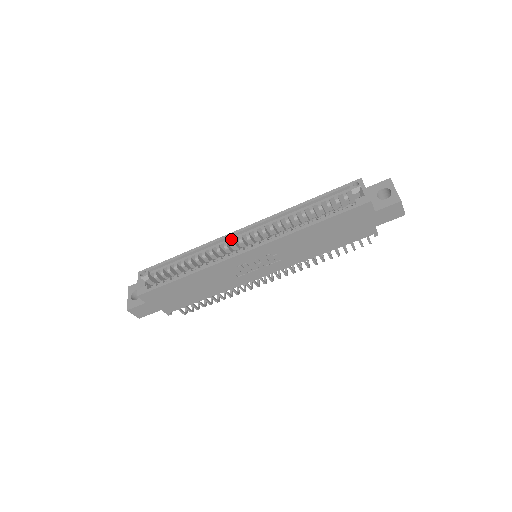
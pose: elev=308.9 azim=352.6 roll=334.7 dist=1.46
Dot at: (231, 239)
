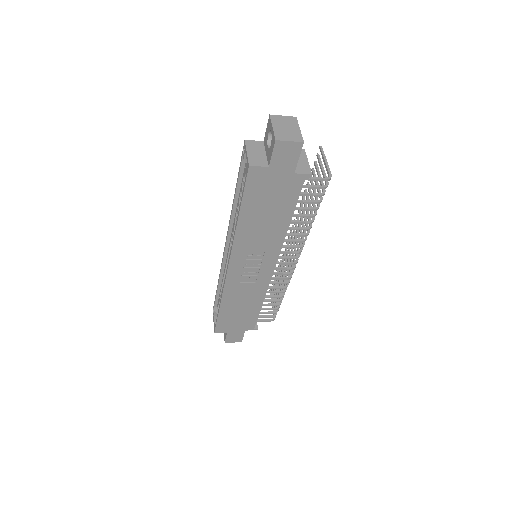
Dot at: (227, 256)
